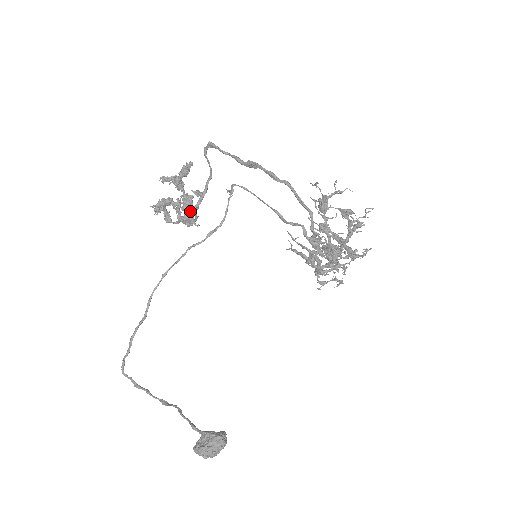
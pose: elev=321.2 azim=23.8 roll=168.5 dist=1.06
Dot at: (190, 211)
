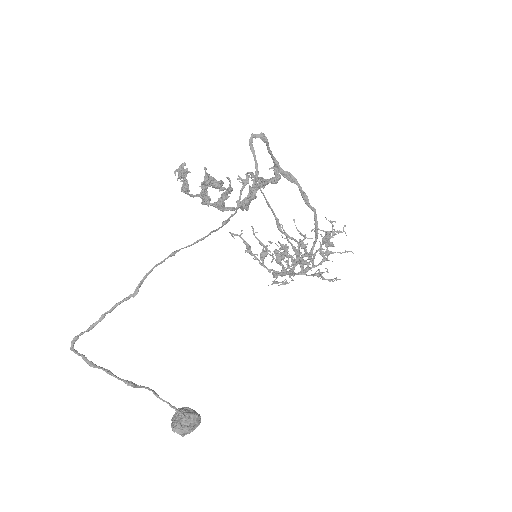
Dot at: (247, 210)
